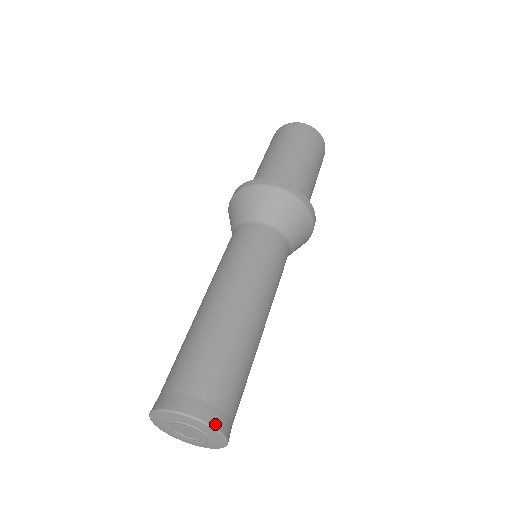
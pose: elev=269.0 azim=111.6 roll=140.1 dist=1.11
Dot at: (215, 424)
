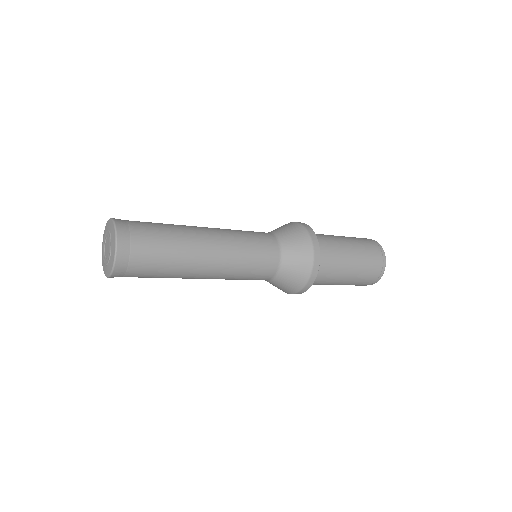
Dot at: (119, 243)
